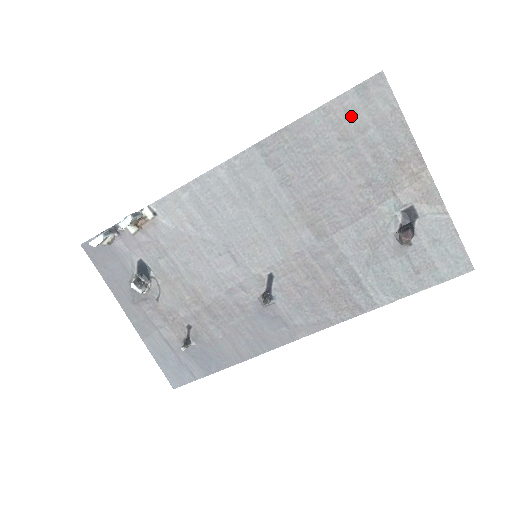
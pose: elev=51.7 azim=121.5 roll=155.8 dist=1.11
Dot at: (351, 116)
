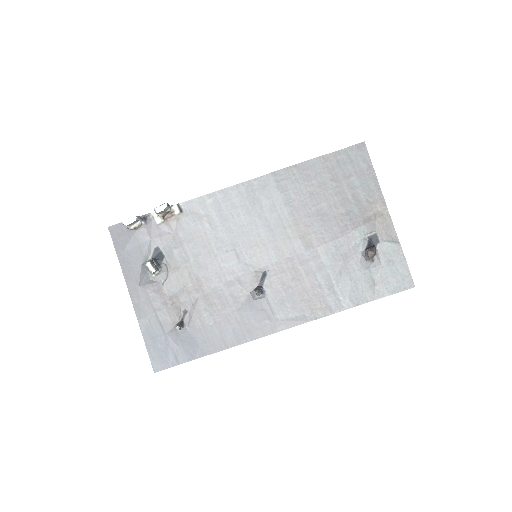
Dot at: (341, 166)
